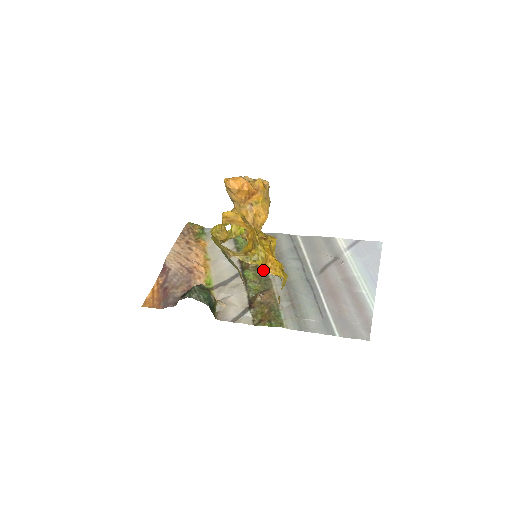
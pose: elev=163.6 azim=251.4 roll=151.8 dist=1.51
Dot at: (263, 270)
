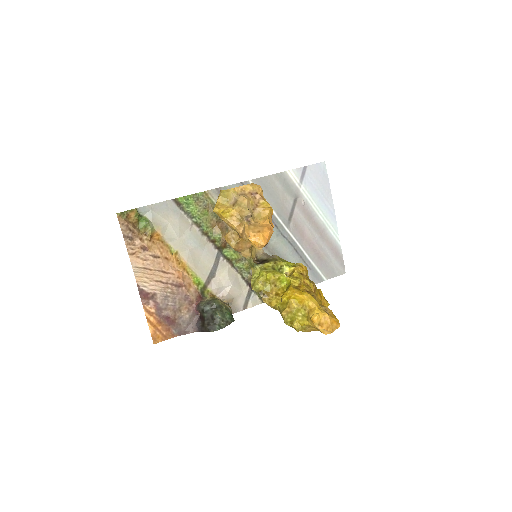
Dot at: occluded
